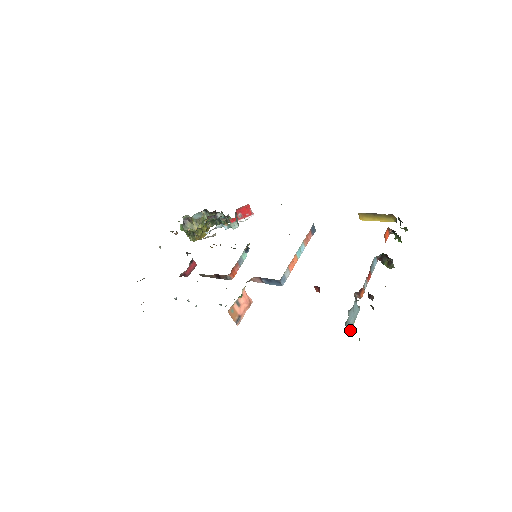
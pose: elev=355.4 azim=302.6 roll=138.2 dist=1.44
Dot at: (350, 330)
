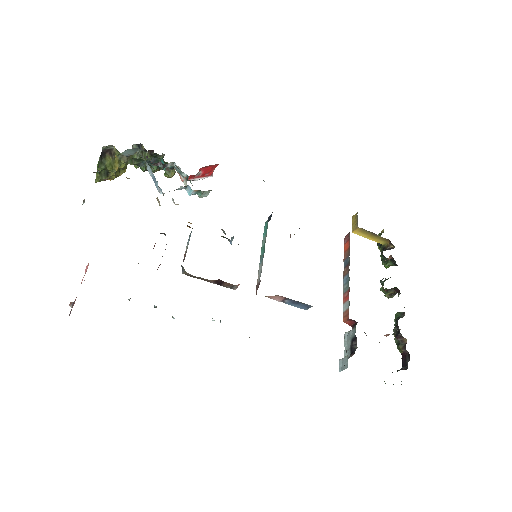
Dot at: occluded
